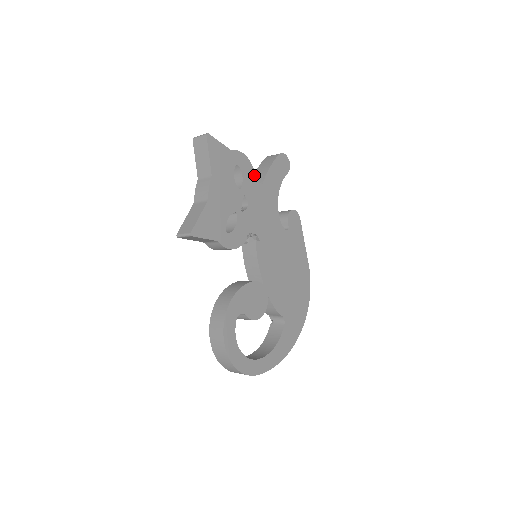
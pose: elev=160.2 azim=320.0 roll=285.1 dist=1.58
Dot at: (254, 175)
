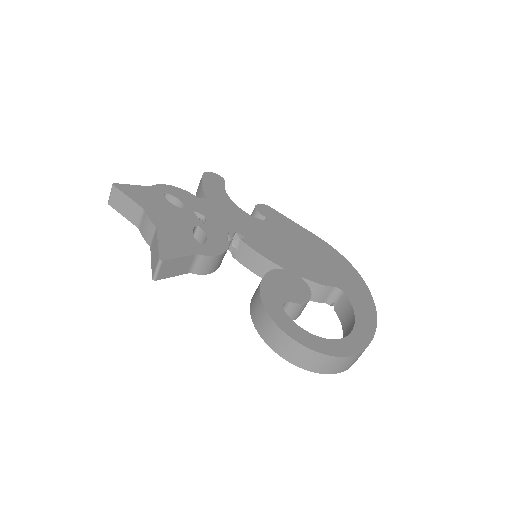
Dot at: (191, 195)
